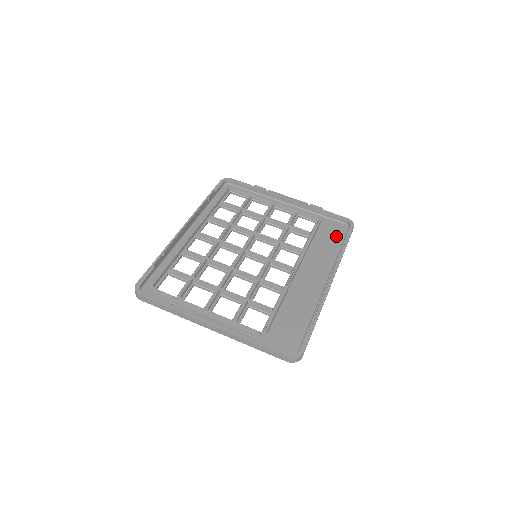
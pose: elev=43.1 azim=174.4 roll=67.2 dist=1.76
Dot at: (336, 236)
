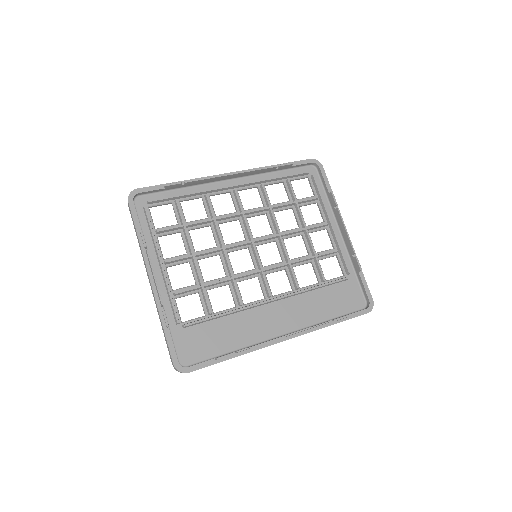
Dot at: (343, 305)
